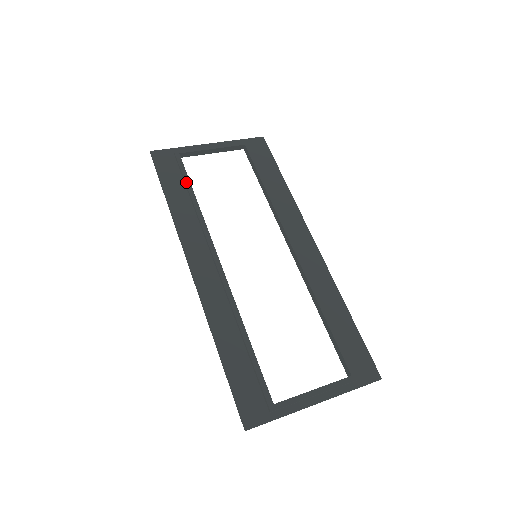
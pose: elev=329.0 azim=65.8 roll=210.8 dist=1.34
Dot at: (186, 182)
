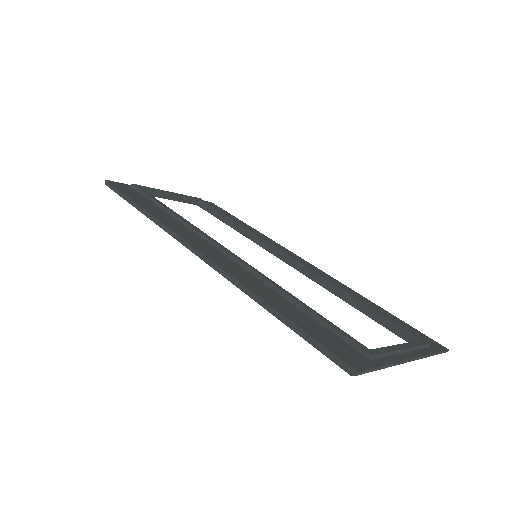
Dot at: (155, 200)
